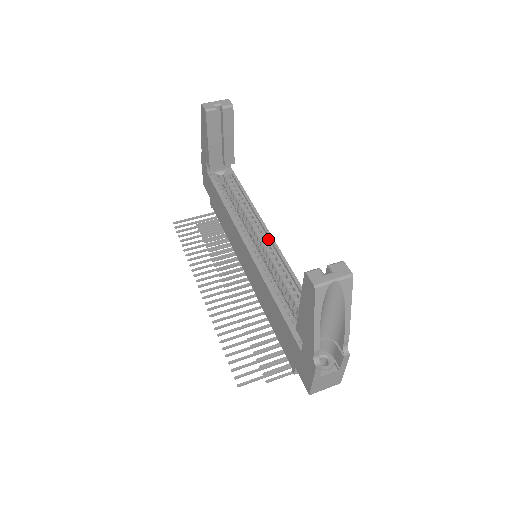
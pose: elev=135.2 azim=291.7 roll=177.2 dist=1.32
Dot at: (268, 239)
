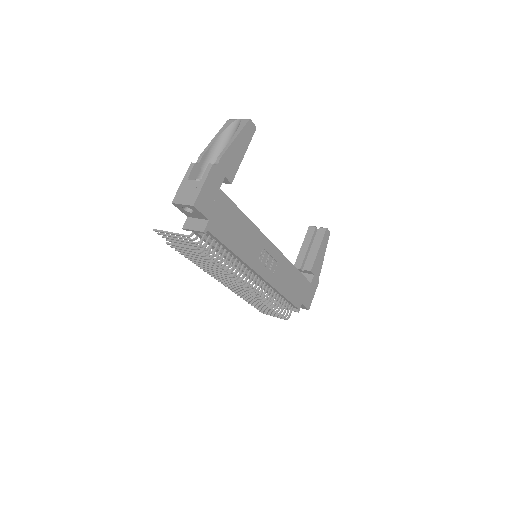
Dot at: occluded
